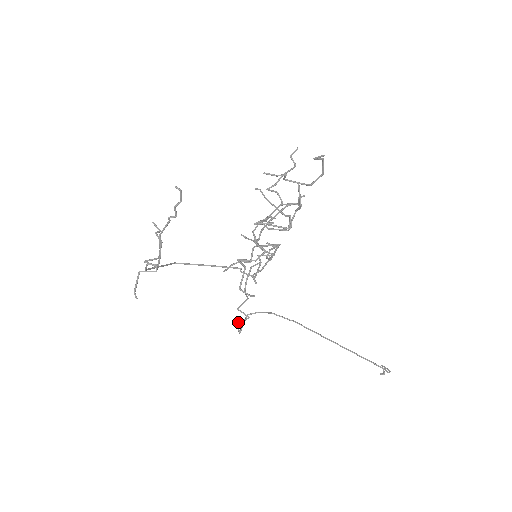
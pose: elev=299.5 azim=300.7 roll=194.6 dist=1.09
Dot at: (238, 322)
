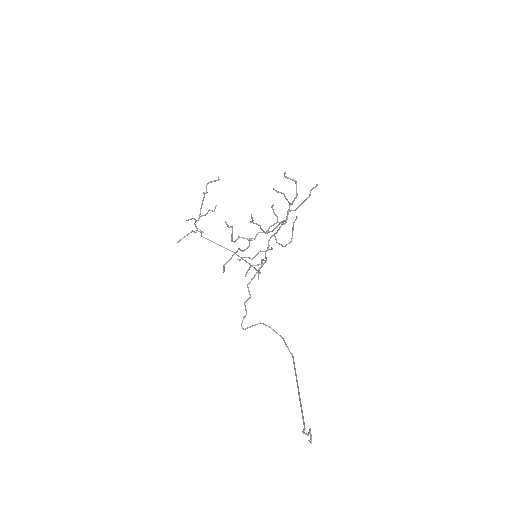
Dot at: (244, 317)
